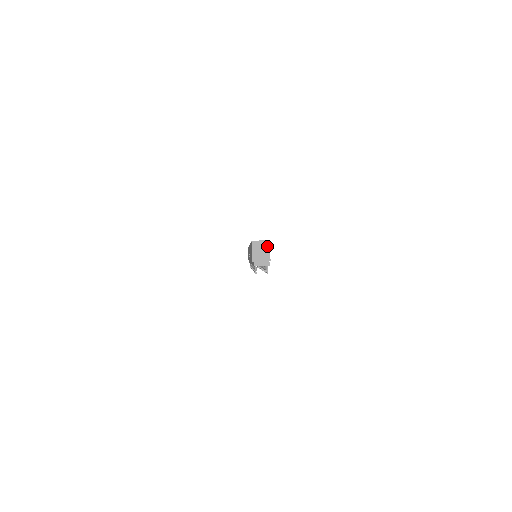
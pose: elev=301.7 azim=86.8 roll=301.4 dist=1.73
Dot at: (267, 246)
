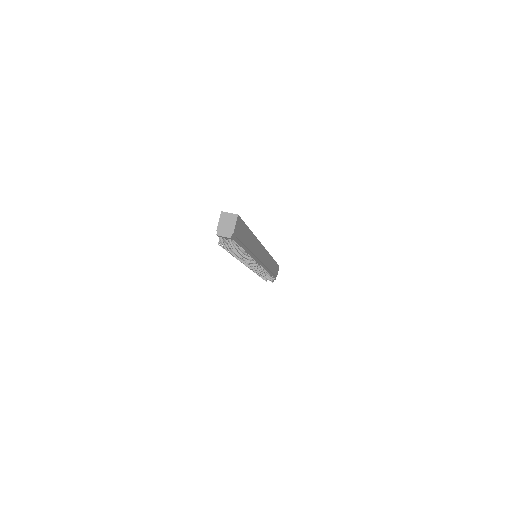
Dot at: (234, 219)
